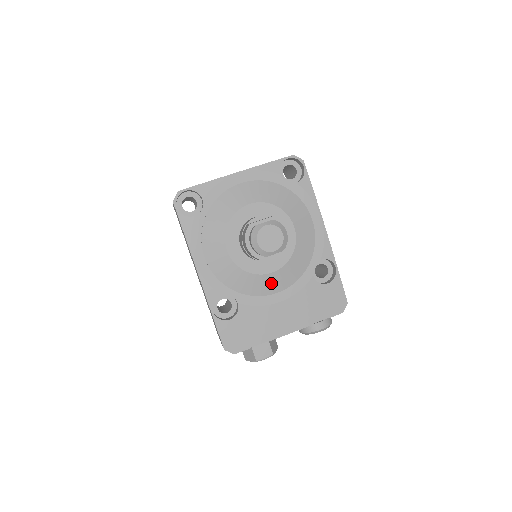
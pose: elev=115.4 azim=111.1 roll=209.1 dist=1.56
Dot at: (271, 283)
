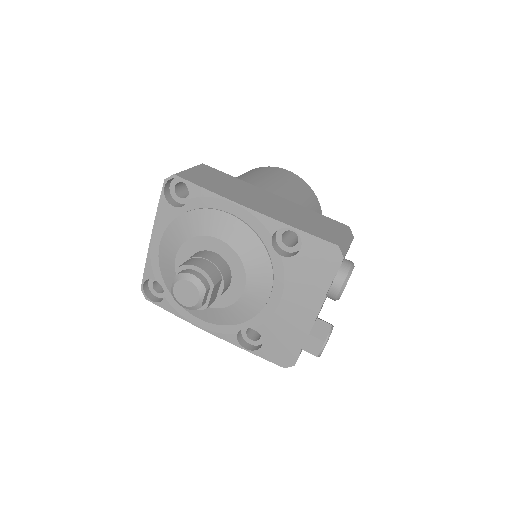
Dot at: (255, 296)
